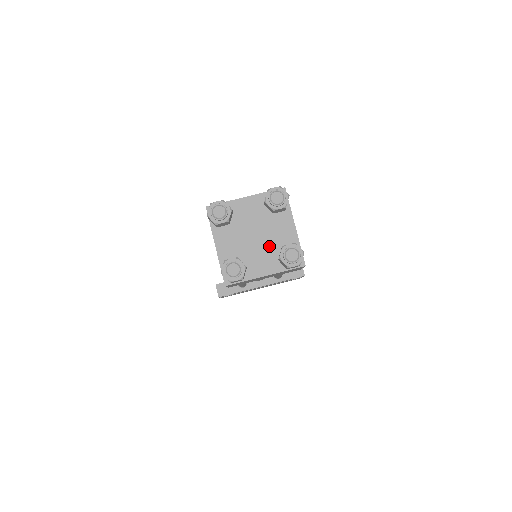
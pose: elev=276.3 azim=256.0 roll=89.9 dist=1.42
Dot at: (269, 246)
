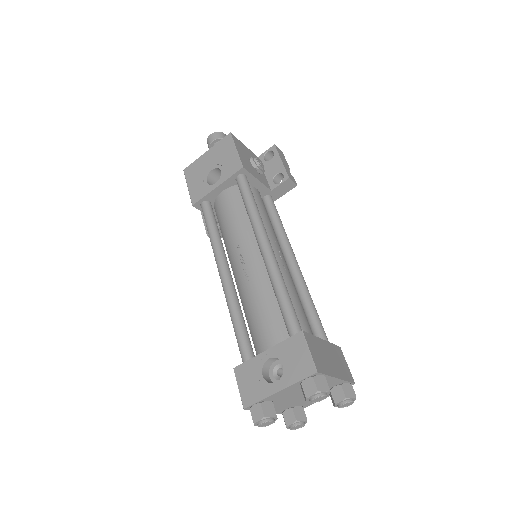
Dot at: occluded
